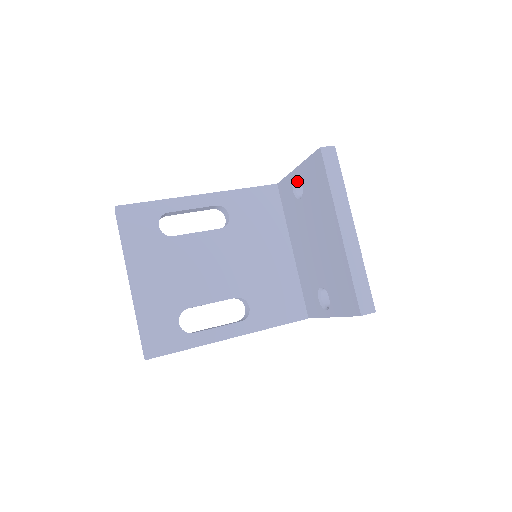
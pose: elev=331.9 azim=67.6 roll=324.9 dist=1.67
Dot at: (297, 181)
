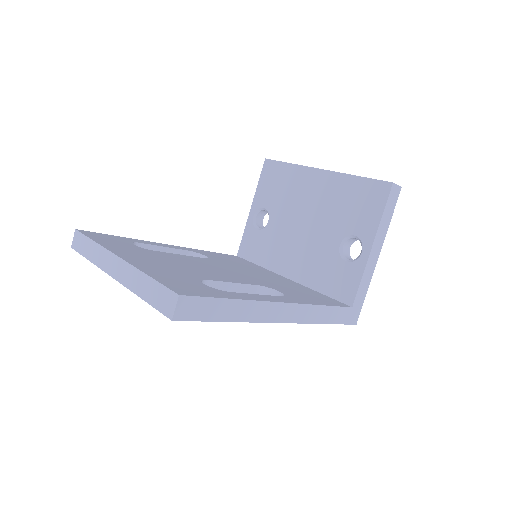
Dot at: (256, 222)
